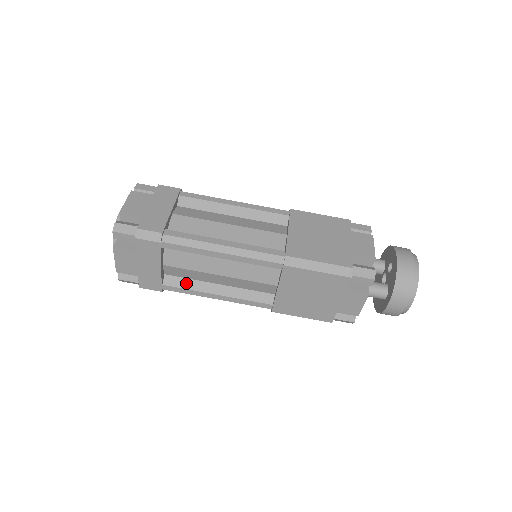
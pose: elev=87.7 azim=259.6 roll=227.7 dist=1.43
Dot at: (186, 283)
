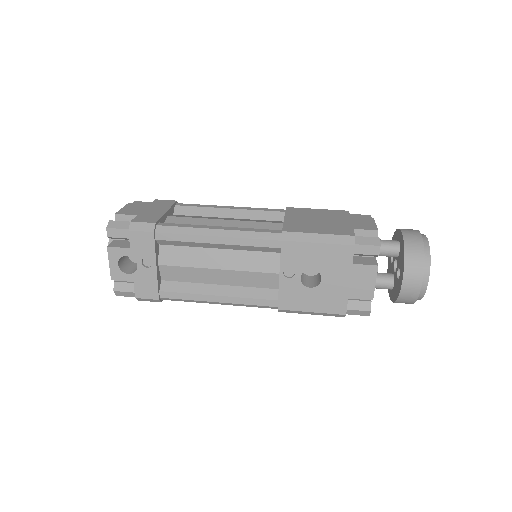
Dot at: occluded
